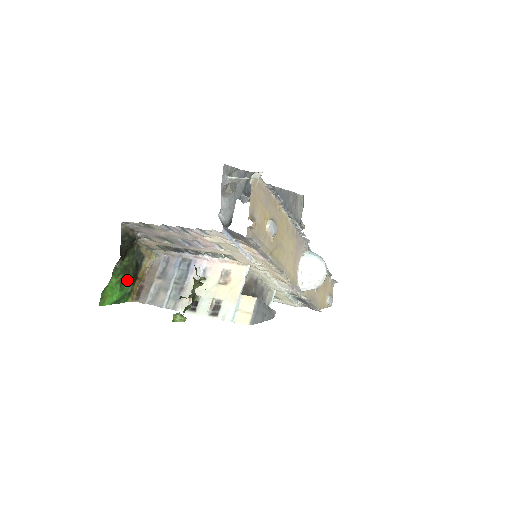
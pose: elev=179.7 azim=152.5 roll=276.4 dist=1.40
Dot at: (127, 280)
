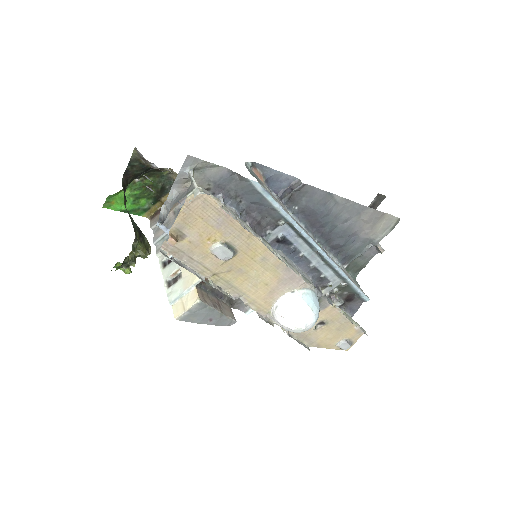
Dot at: (146, 197)
